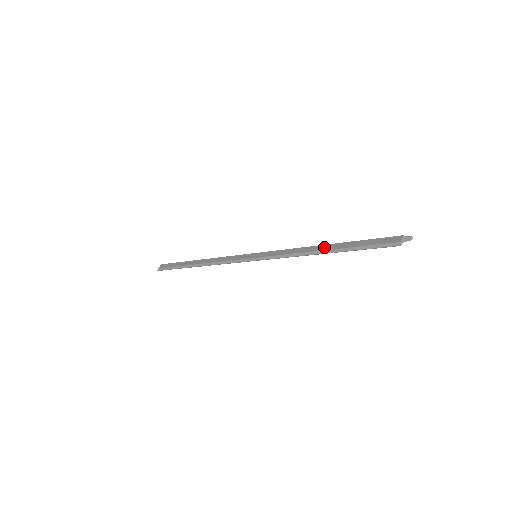
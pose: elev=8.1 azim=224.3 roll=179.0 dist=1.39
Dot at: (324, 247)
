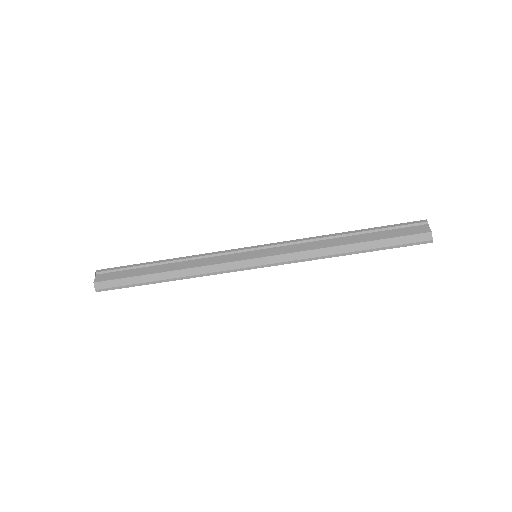
Dot at: (352, 248)
